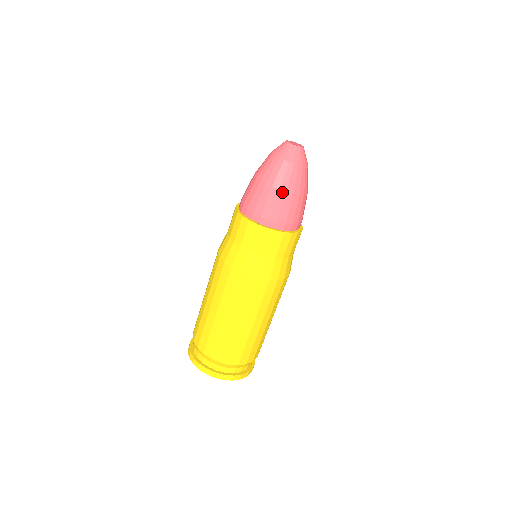
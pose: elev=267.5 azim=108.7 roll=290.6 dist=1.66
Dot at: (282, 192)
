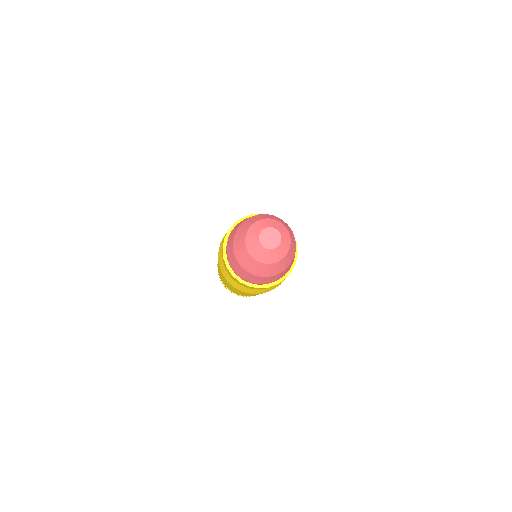
Dot at: (250, 274)
